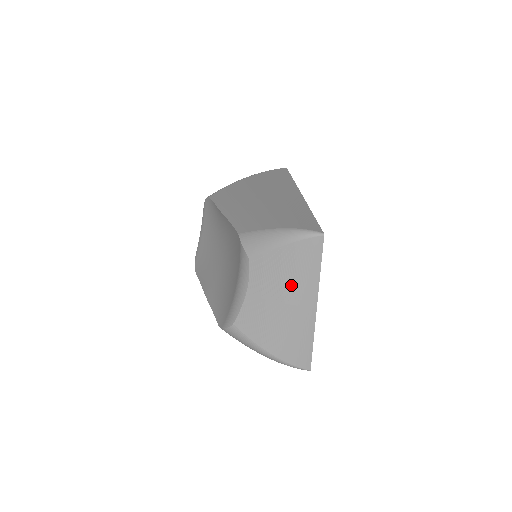
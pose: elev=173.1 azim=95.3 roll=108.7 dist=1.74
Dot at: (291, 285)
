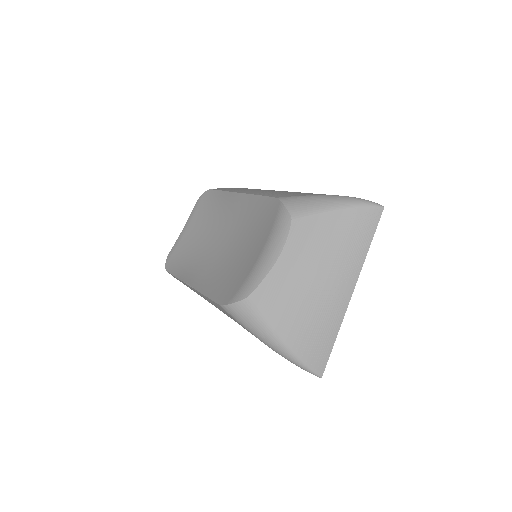
Dot at: (334, 257)
